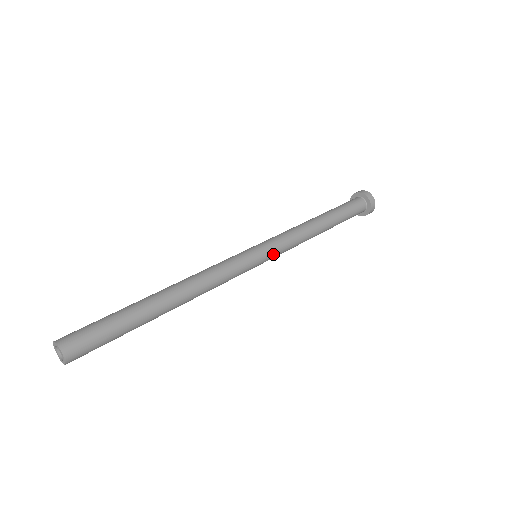
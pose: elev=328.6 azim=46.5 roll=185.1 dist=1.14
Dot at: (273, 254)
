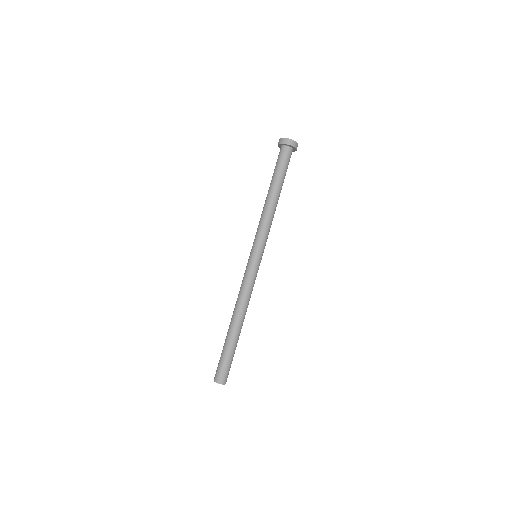
Dot at: occluded
